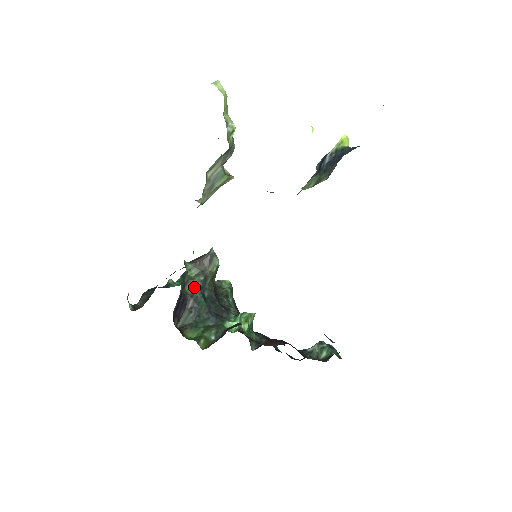
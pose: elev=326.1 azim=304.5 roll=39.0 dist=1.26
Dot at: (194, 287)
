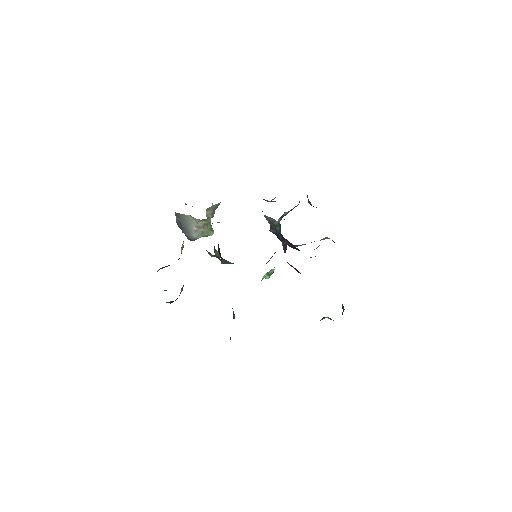
Dot at: (219, 256)
